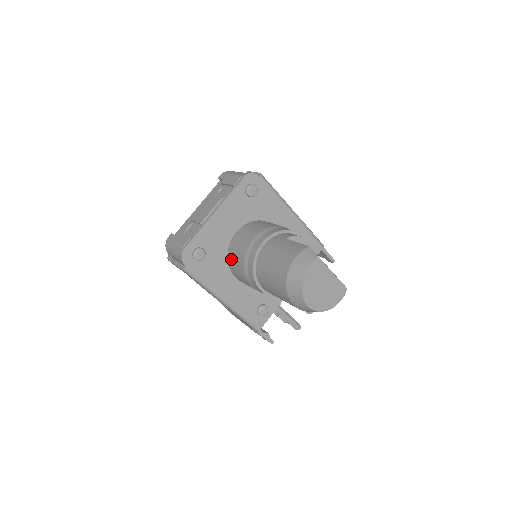
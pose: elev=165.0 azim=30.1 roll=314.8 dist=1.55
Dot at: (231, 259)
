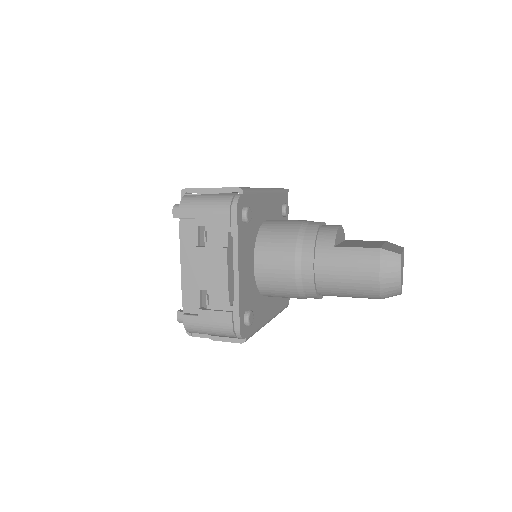
Dot at: (268, 291)
